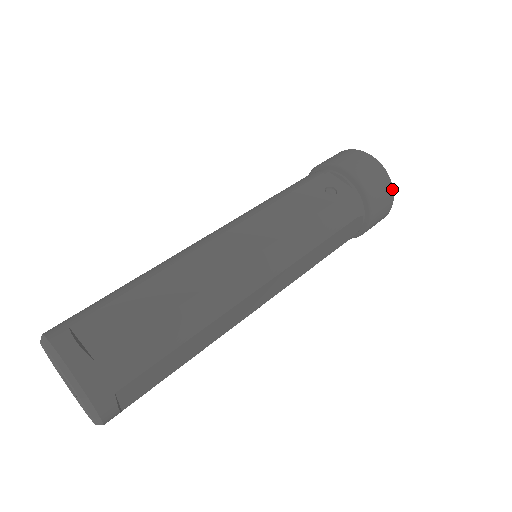
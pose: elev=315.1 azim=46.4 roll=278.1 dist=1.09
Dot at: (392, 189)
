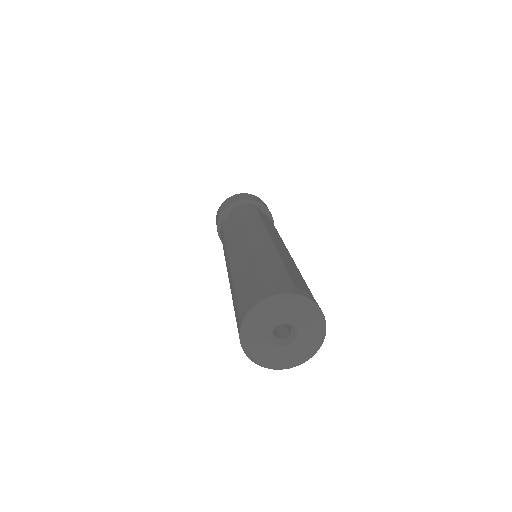
Dot at: occluded
